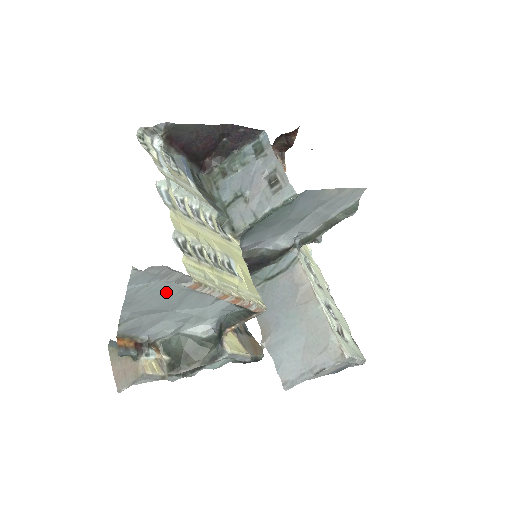
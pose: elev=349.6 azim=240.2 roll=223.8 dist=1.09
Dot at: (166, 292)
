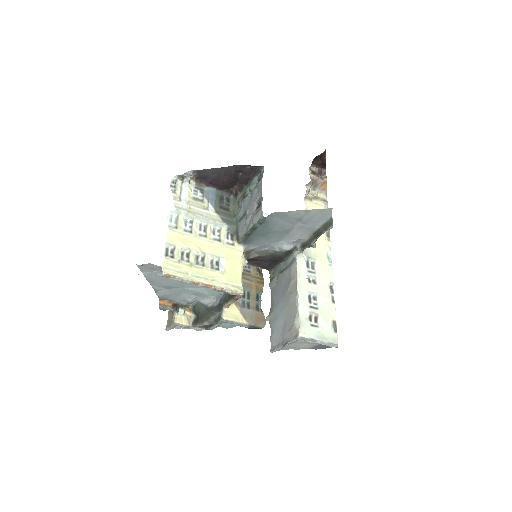
Dot at: occluded
